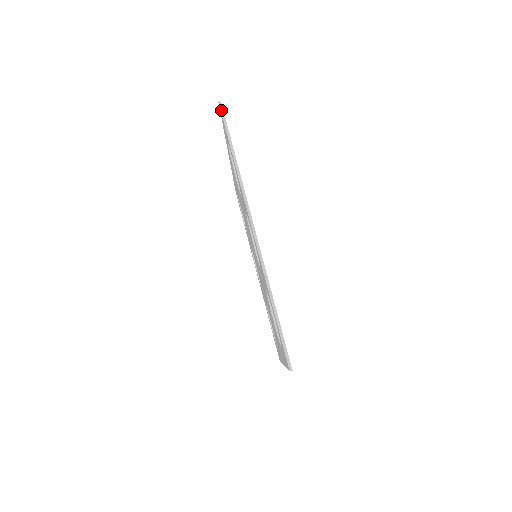
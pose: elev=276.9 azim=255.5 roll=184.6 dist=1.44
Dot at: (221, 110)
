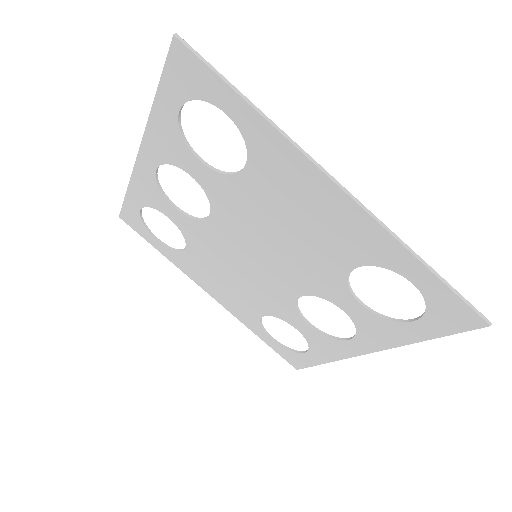
Dot at: (120, 213)
